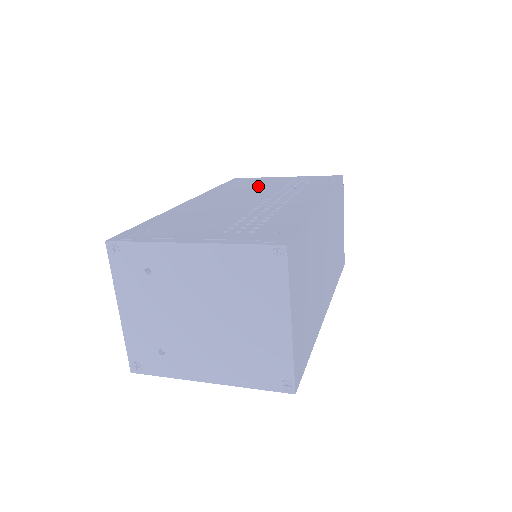
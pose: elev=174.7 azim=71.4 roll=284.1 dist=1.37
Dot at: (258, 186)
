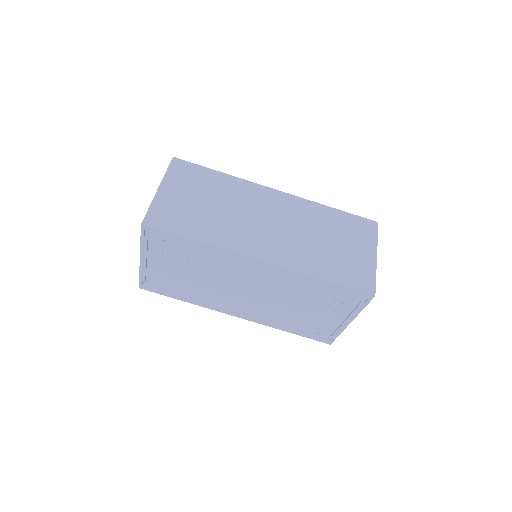
Dot at: occluded
